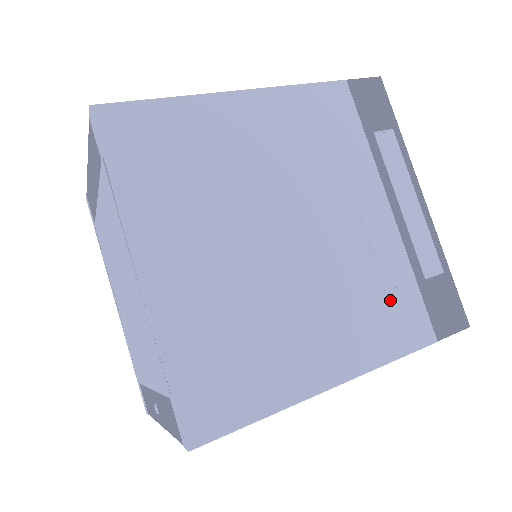
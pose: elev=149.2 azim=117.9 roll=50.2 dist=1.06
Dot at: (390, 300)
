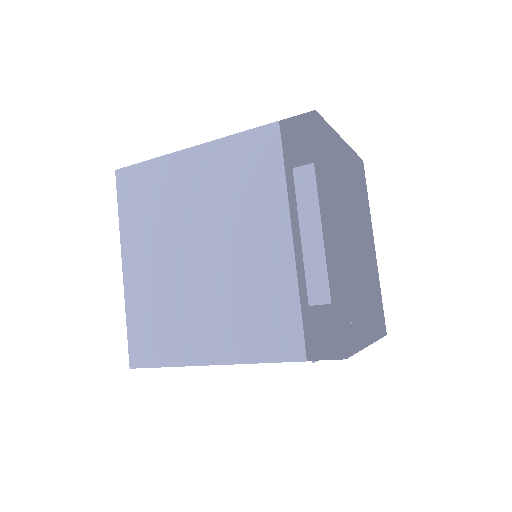
Dot at: (270, 316)
